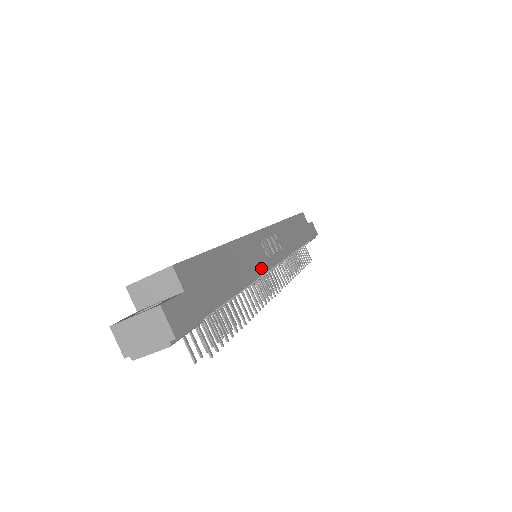
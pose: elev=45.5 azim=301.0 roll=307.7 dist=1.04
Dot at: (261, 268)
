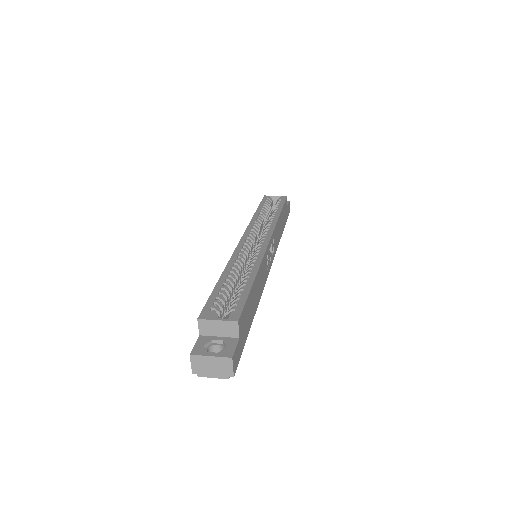
Dot at: (264, 281)
